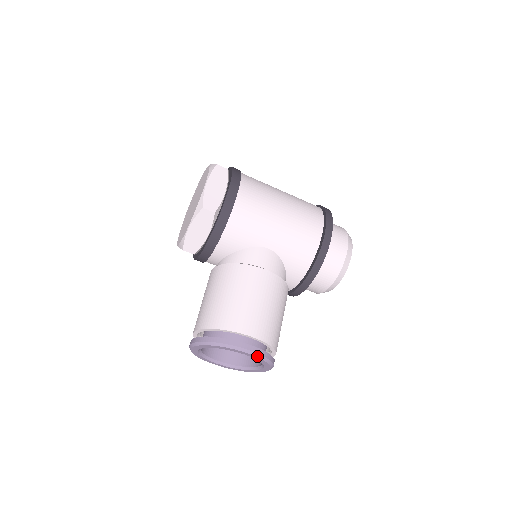
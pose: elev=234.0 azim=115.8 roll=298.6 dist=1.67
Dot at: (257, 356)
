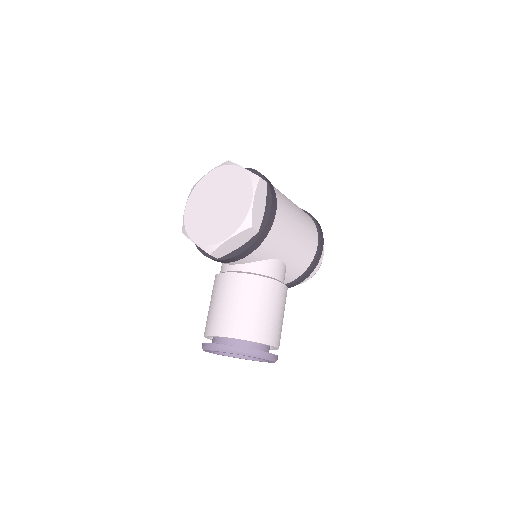
Dot at: (274, 361)
